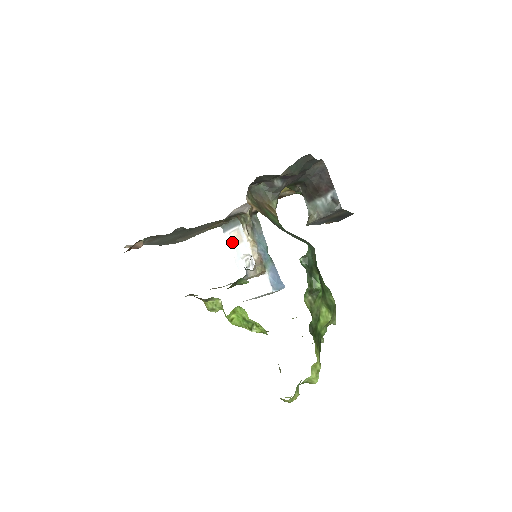
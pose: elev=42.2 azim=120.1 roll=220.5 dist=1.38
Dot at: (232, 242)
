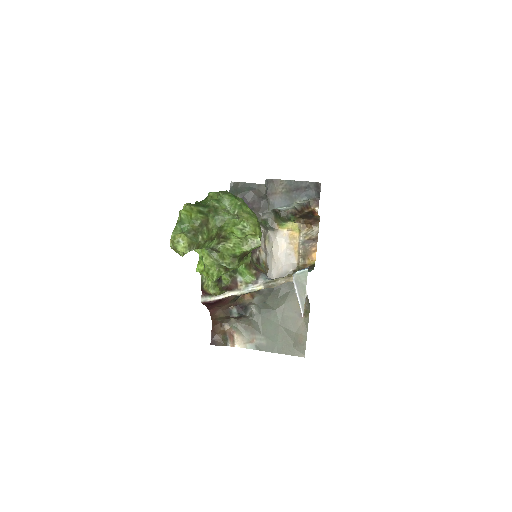
Dot at: occluded
